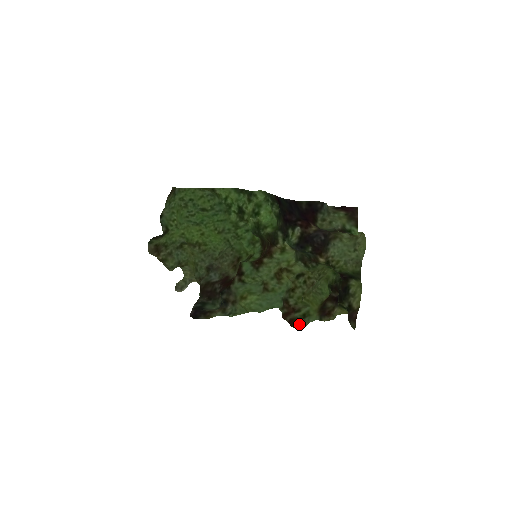
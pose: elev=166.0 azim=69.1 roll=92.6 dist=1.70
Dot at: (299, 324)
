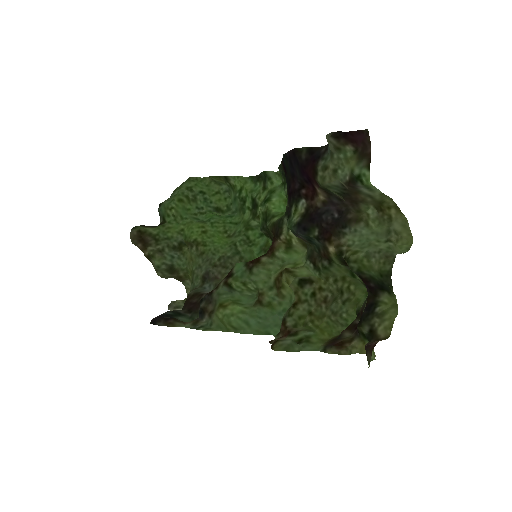
Dot at: (282, 345)
